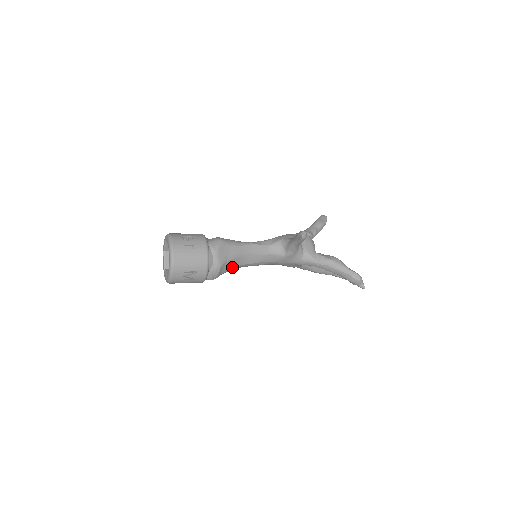
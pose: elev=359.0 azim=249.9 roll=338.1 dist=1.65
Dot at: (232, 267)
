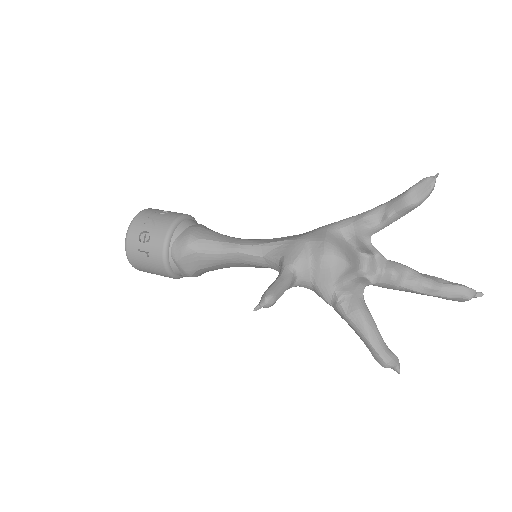
Dot at: (216, 269)
